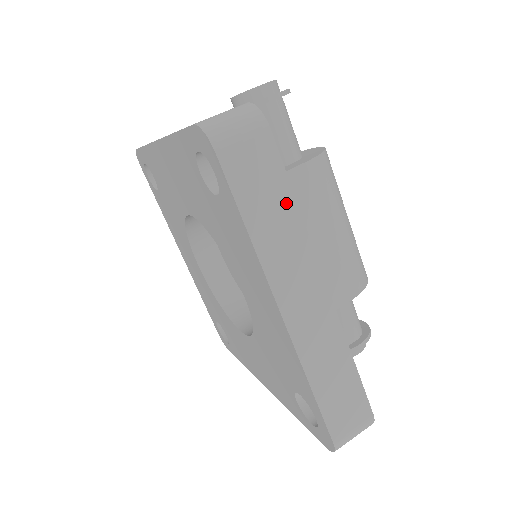
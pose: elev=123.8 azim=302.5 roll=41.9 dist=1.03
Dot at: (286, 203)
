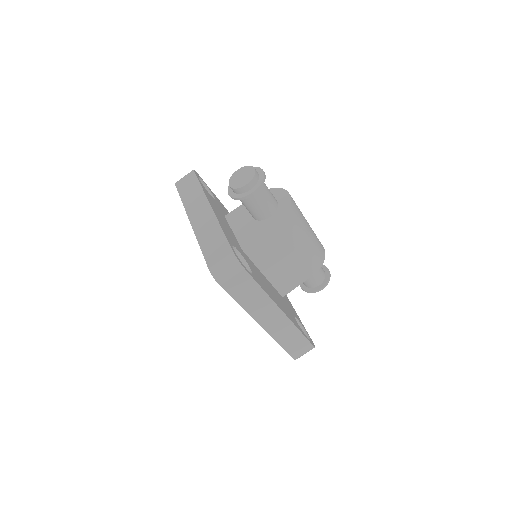
Dot at: (257, 291)
